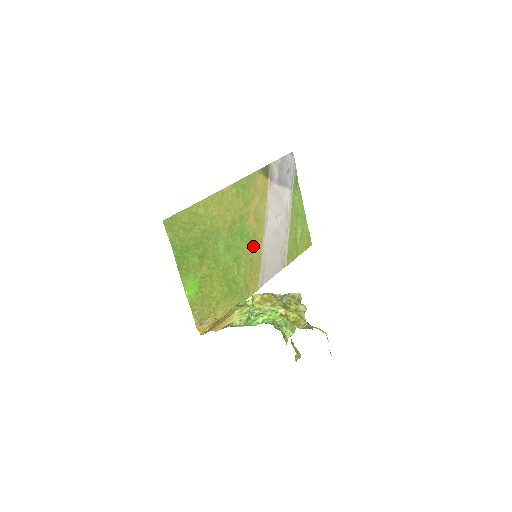
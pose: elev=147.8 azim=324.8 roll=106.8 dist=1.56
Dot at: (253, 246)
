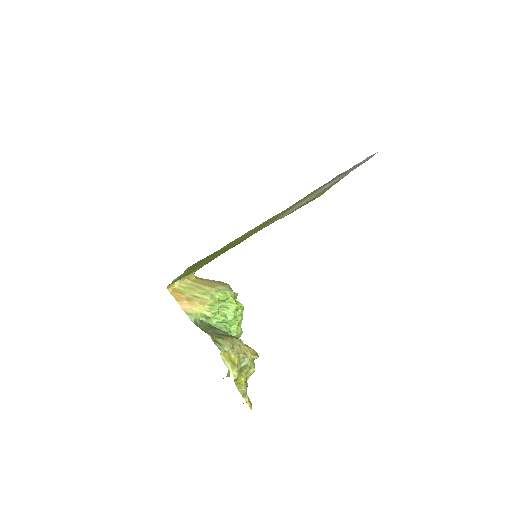
Dot at: (262, 227)
